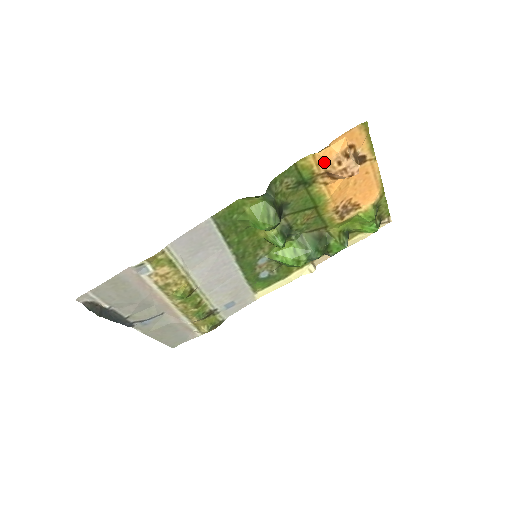
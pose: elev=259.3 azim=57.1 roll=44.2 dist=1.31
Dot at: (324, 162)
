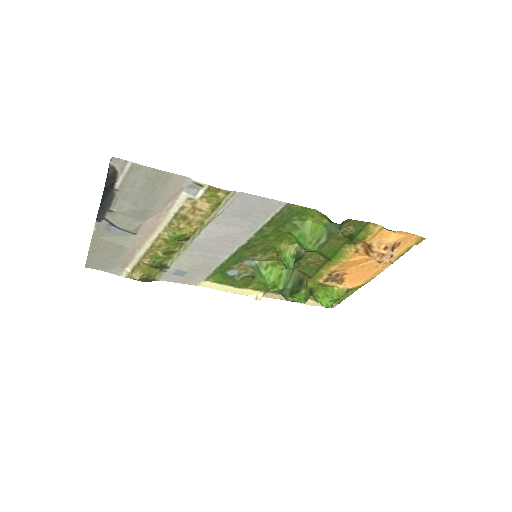
Dot at: (379, 238)
